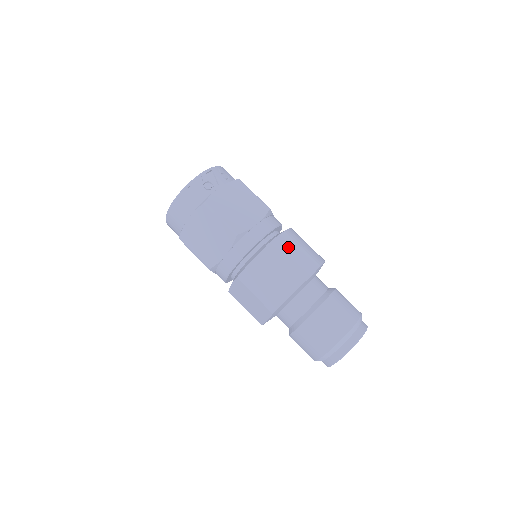
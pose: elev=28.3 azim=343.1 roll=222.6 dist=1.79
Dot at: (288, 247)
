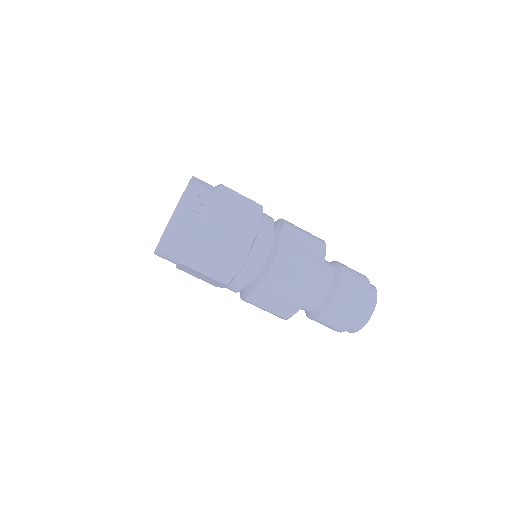
Dot at: (295, 237)
